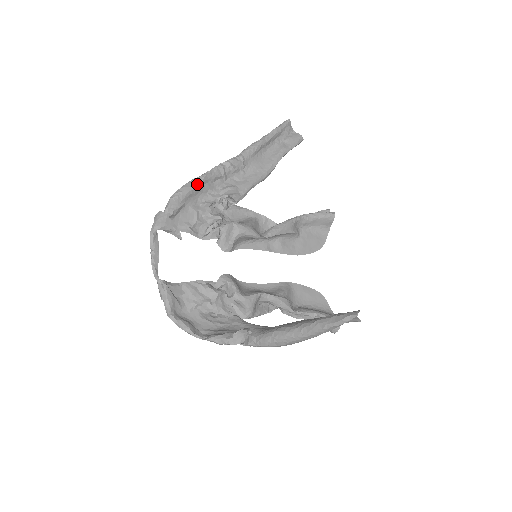
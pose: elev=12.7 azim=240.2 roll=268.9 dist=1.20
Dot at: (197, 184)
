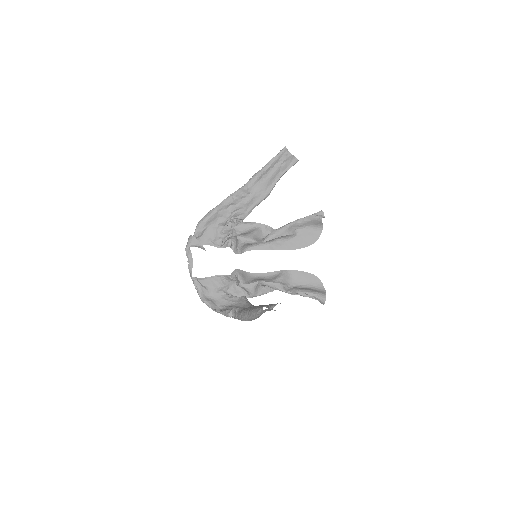
Dot at: (213, 213)
